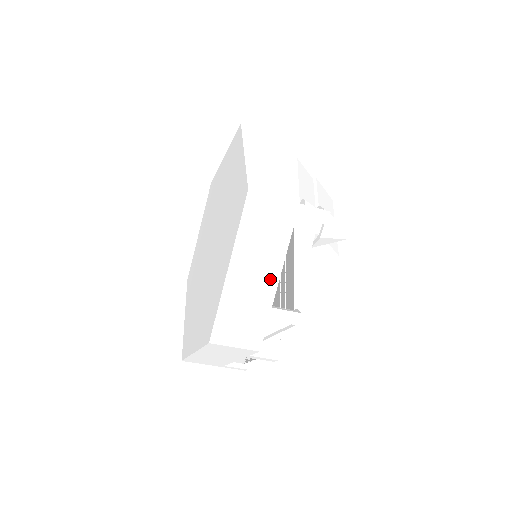
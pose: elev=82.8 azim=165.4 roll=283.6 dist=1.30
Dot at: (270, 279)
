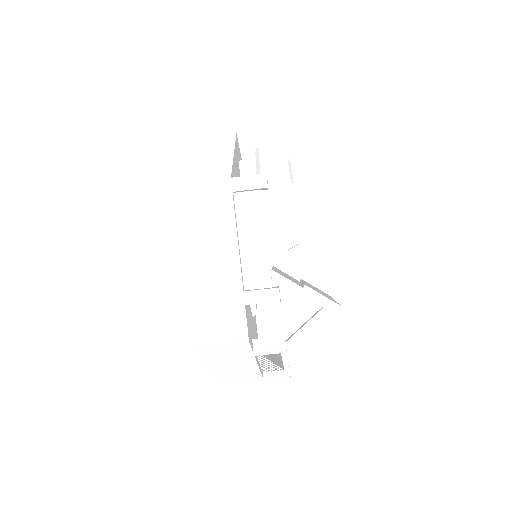
Dot at: (230, 263)
